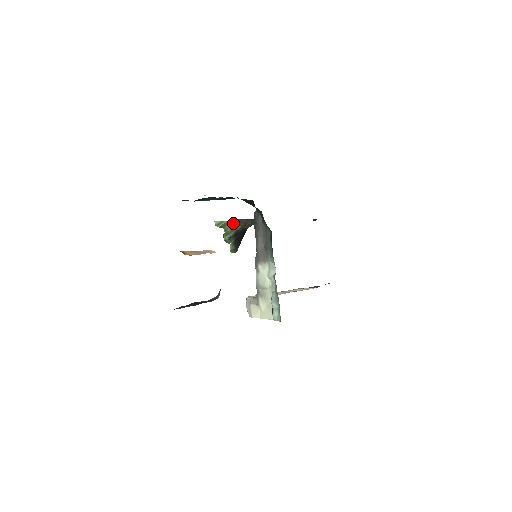
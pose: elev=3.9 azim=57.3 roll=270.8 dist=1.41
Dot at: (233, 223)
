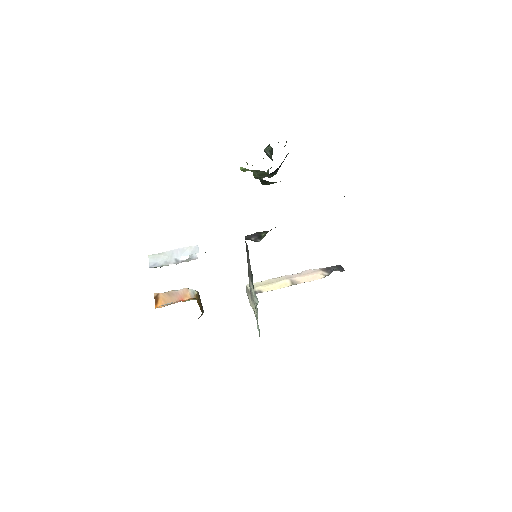
Dot at: (259, 171)
